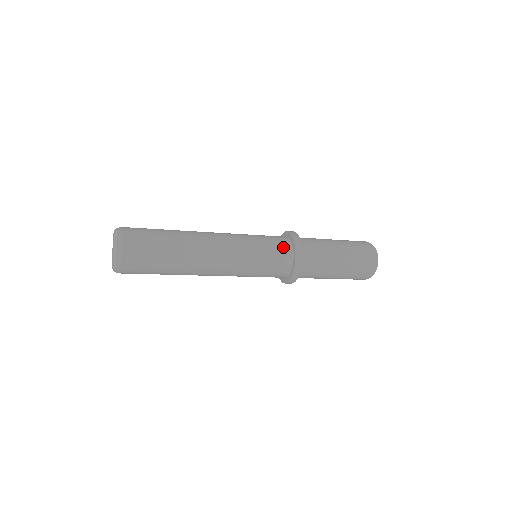
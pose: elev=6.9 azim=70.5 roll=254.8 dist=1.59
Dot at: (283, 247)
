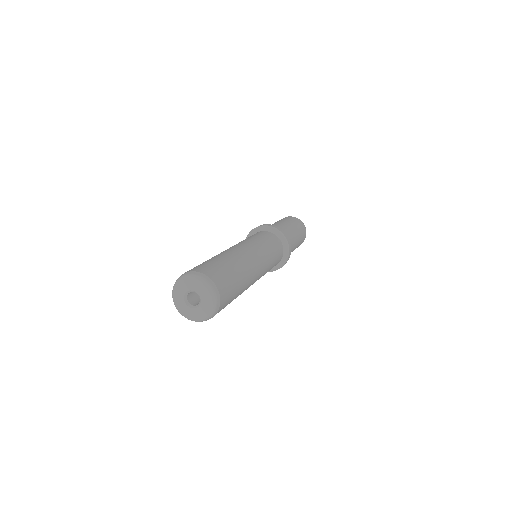
Dot at: (268, 234)
